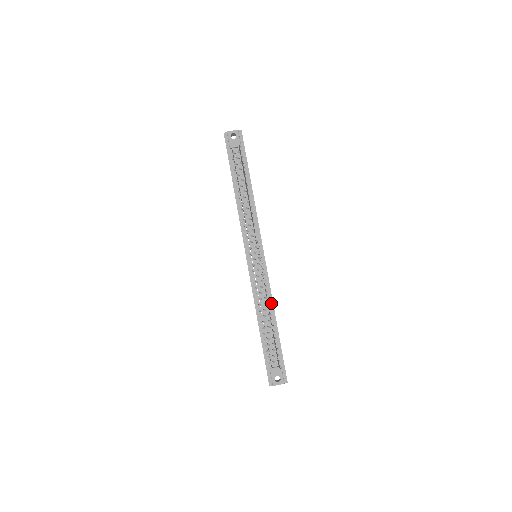
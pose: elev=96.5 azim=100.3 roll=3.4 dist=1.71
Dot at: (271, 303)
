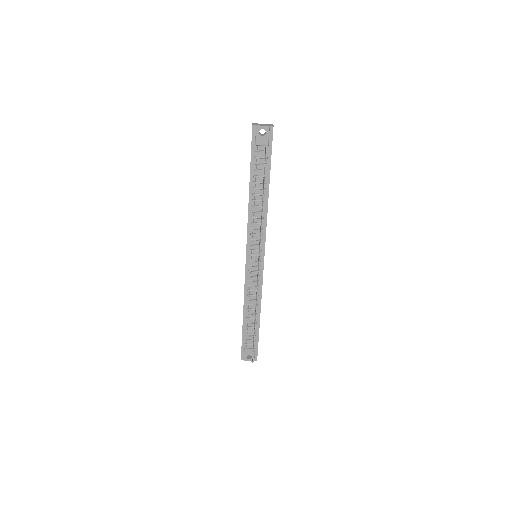
Dot at: (259, 300)
